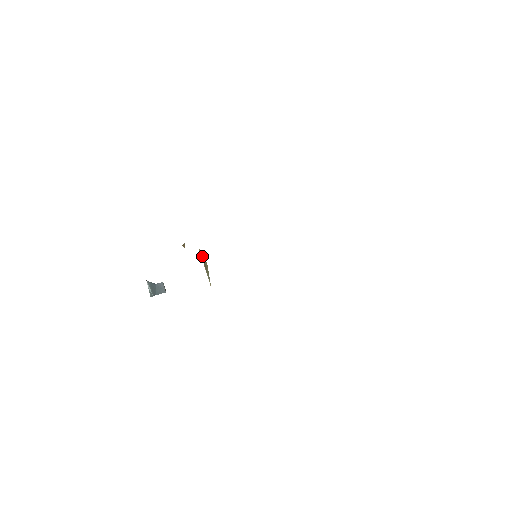
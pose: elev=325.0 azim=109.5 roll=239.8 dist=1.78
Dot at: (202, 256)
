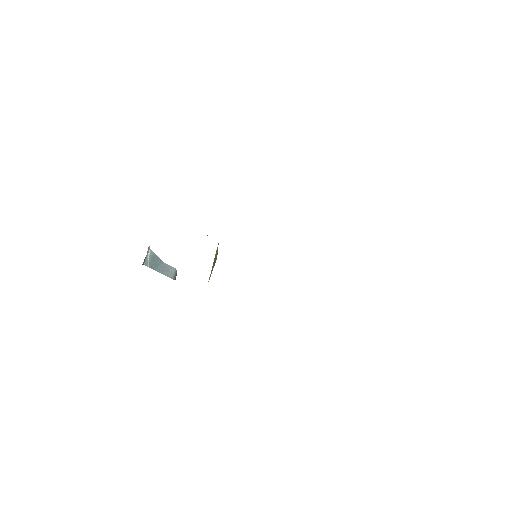
Dot at: (217, 250)
